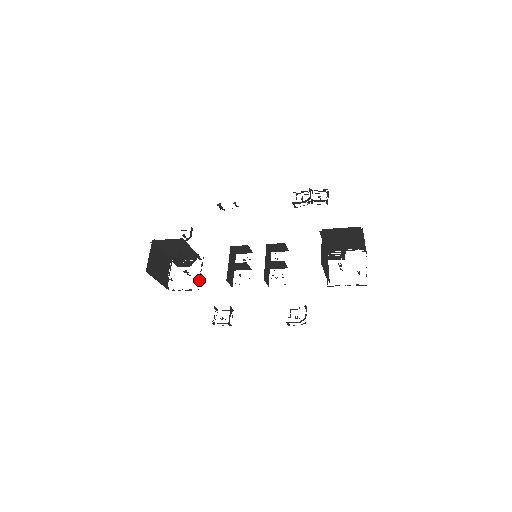
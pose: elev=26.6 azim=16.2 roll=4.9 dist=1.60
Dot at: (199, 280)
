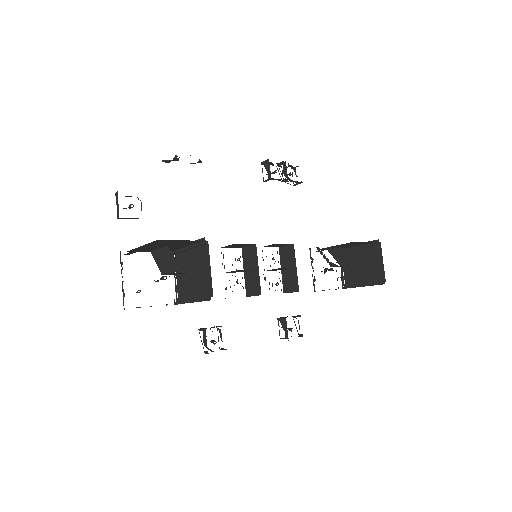
Dot at: (177, 289)
